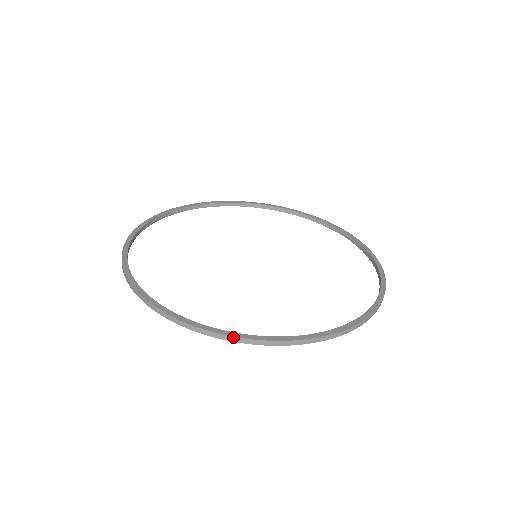
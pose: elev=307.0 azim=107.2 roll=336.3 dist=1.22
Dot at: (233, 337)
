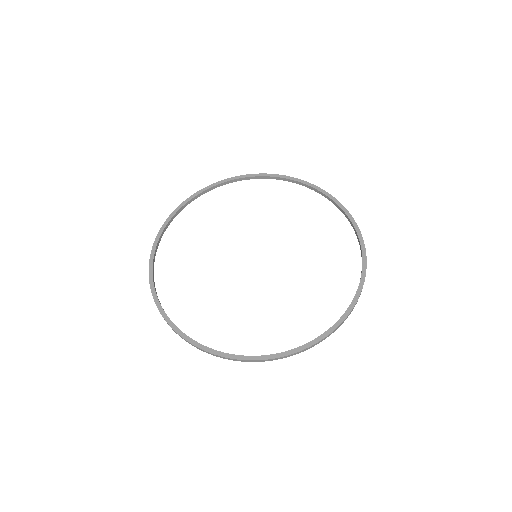
Dot at: (159, 311)
